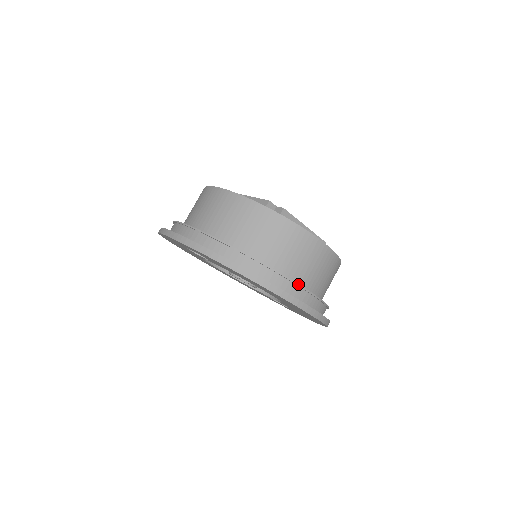
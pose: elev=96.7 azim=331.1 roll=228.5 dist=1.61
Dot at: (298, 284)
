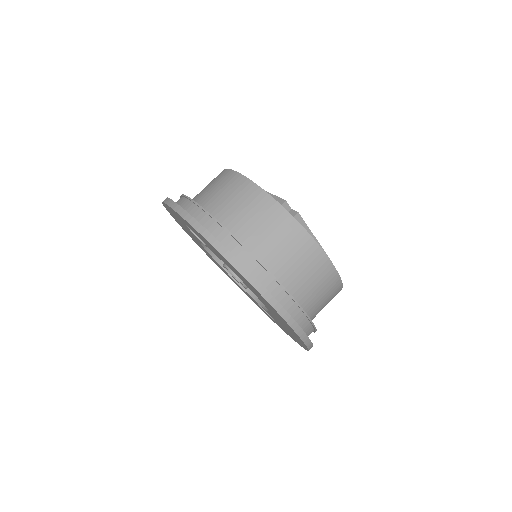
Dot at: (291, 295)
